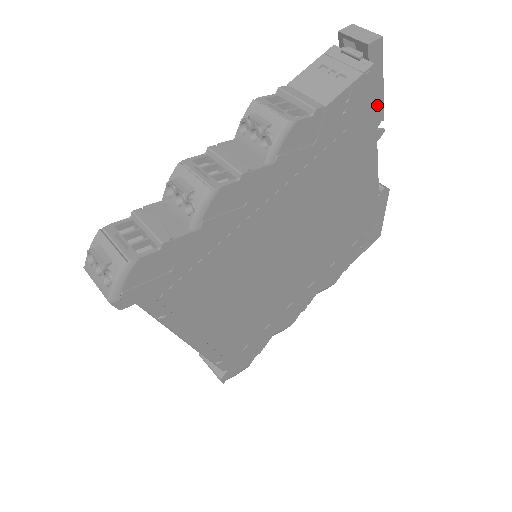
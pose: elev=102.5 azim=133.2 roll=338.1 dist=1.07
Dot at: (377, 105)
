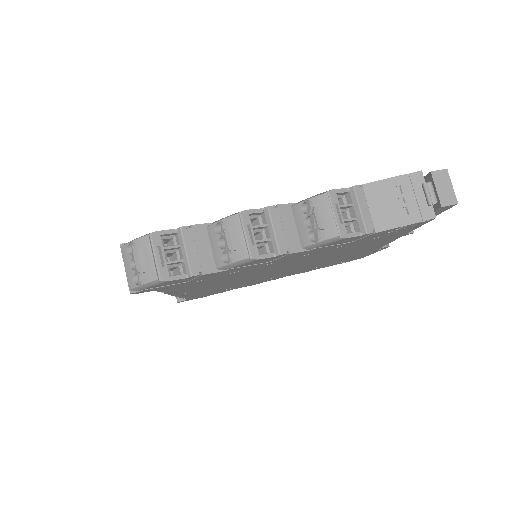
Dot at: occluded
